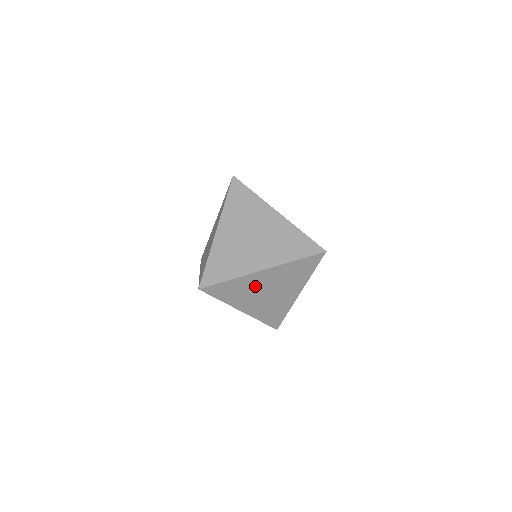
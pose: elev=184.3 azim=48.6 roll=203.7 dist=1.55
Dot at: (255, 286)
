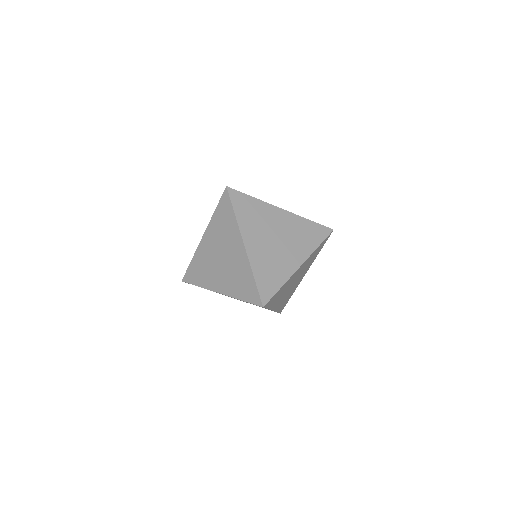
Dot at: (225, 295)
